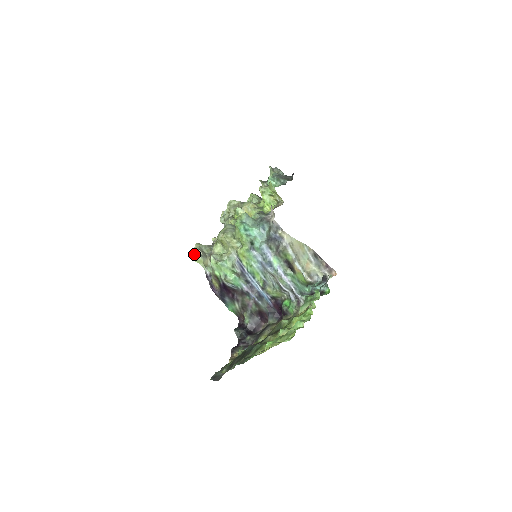
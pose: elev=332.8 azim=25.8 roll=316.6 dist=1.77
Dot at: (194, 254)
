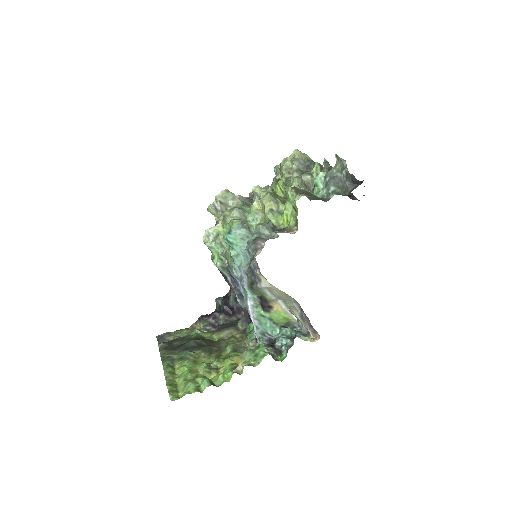
Dot at: (209, 205)
